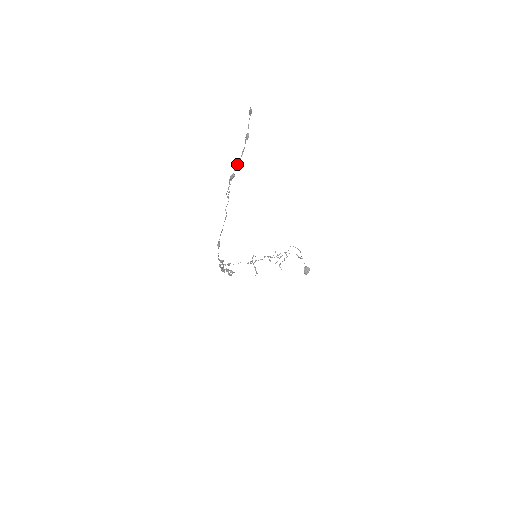
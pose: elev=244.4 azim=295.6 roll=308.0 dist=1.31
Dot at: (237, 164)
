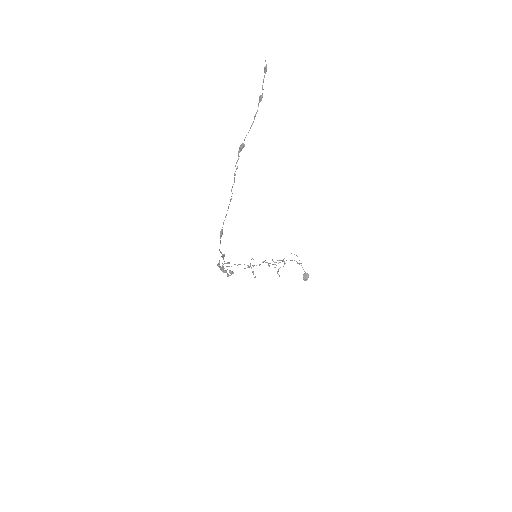
Dot at: occluded
